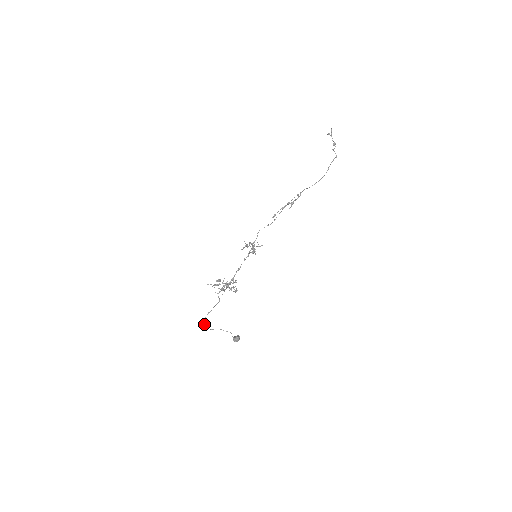
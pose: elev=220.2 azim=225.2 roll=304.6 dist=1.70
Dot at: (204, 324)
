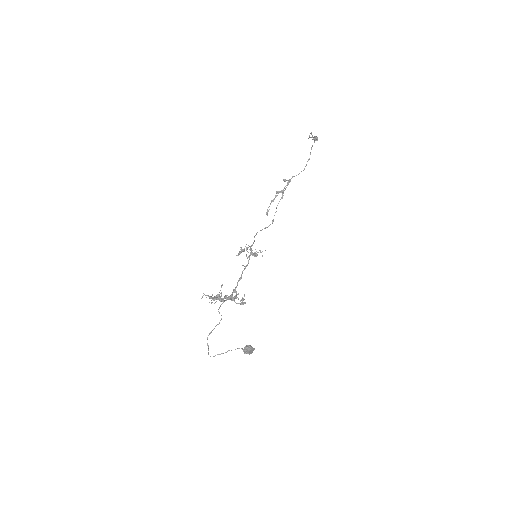
Dot at: occluded
